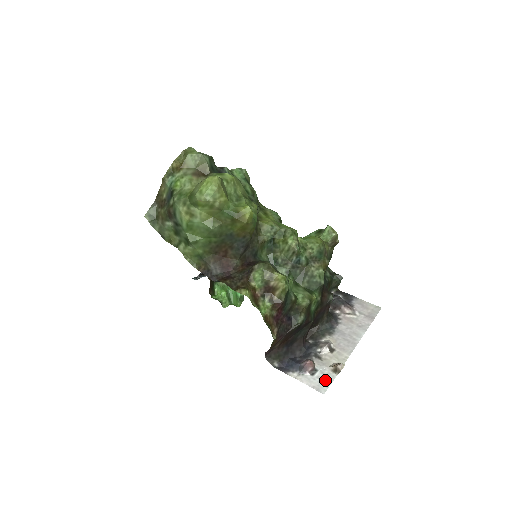
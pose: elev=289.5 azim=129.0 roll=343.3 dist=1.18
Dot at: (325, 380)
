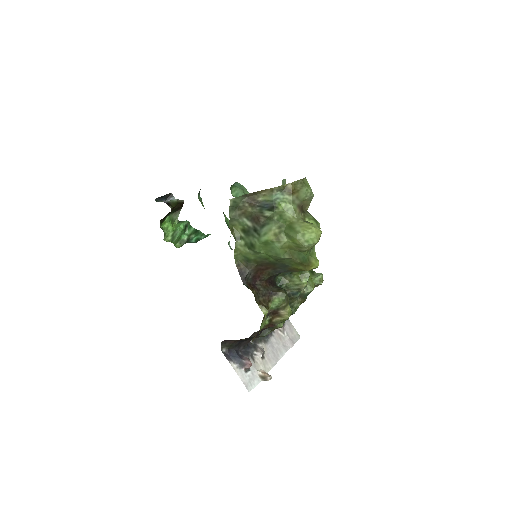
Dot at: (253, 381)
